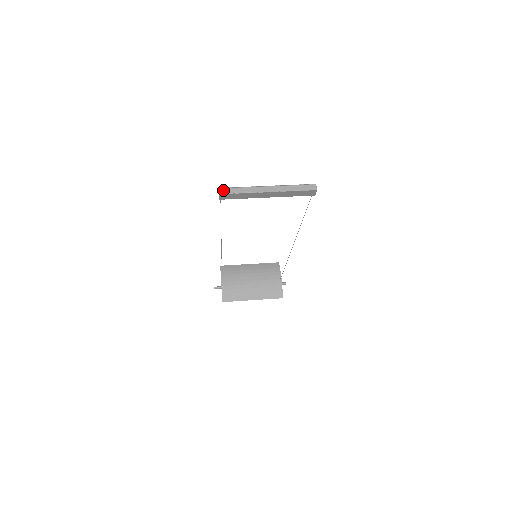
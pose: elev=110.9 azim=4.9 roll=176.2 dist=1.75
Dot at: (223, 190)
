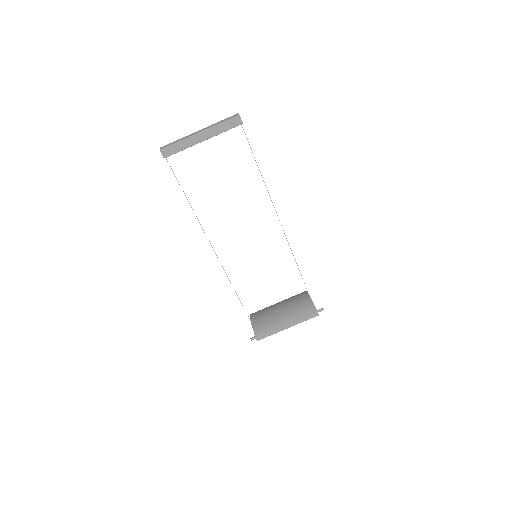
Dot at: (163, 147)
